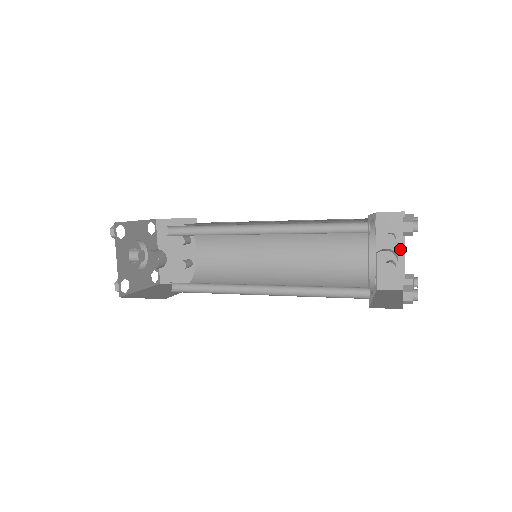
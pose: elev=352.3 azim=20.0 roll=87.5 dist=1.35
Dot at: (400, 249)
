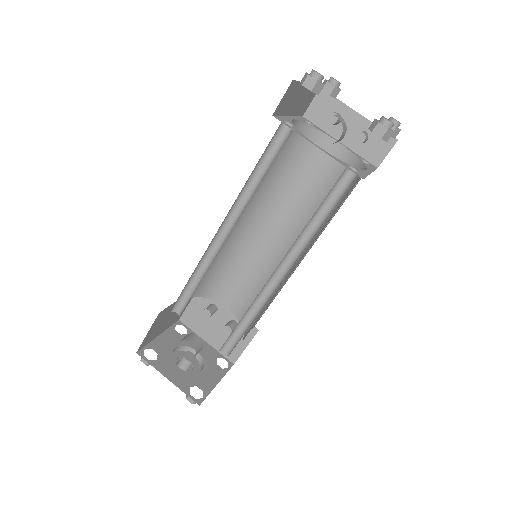
Dot at: (353, 117)
